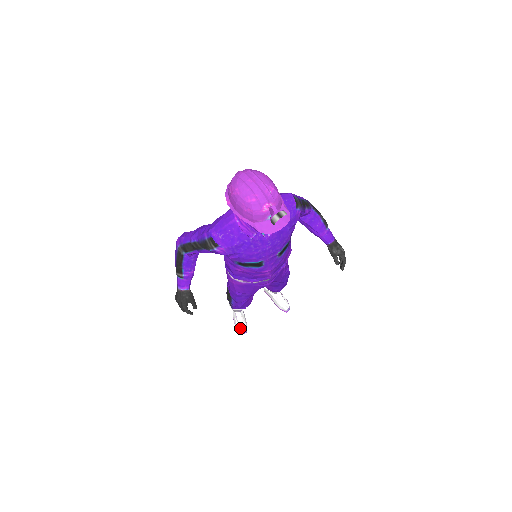
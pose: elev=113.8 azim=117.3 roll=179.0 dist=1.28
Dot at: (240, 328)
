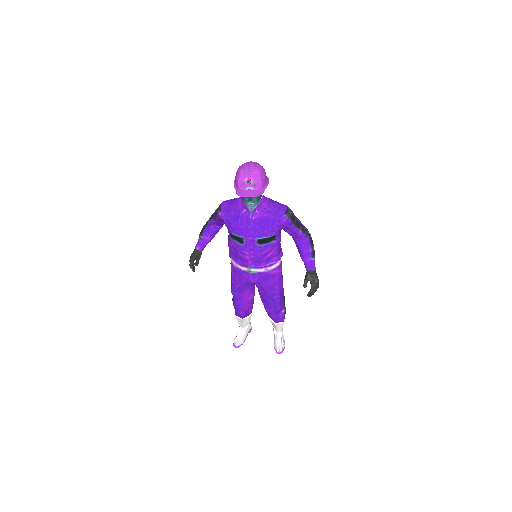
Dot at: (235, 340)
